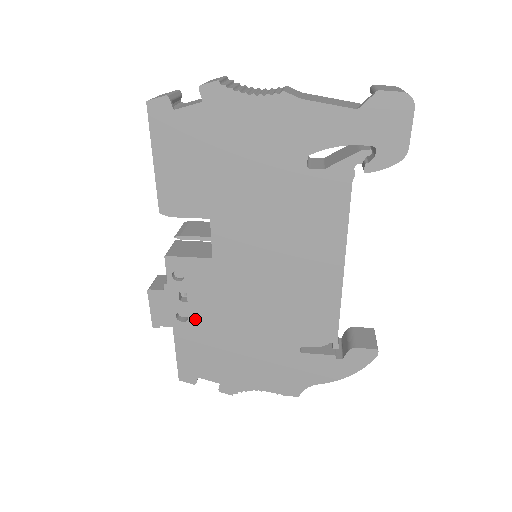
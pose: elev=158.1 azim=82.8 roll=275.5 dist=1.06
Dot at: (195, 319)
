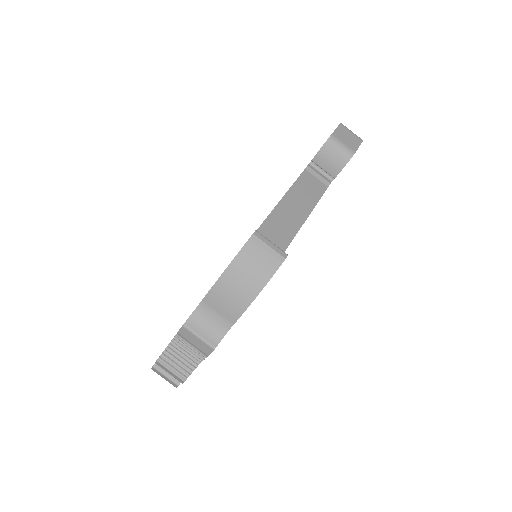
Dot at: occluded
